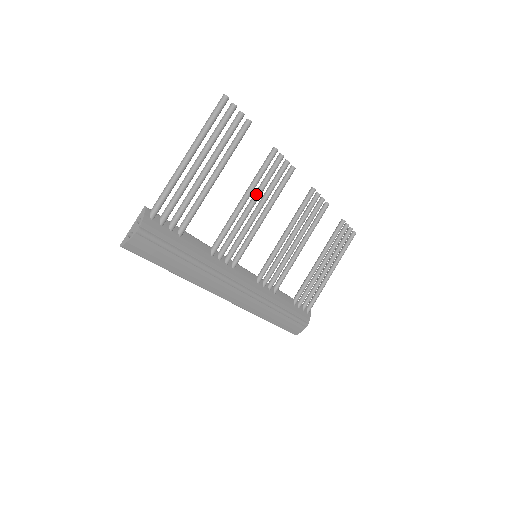
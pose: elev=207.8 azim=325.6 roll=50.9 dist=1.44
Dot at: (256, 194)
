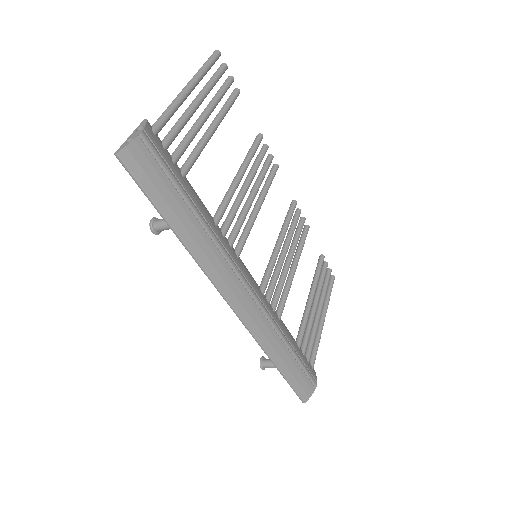
Dot at: (250, 174)
